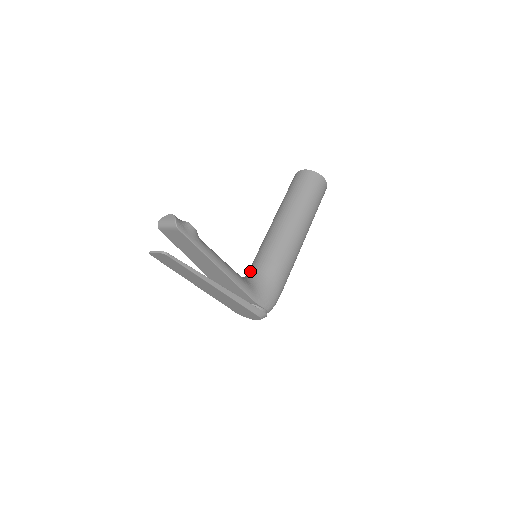
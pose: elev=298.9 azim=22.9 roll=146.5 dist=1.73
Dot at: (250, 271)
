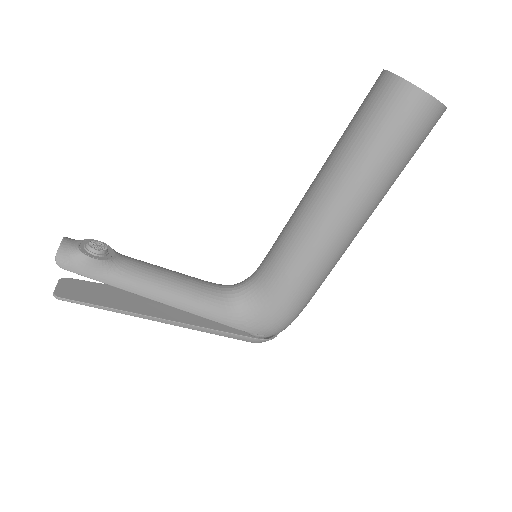
Dot at: occluded
